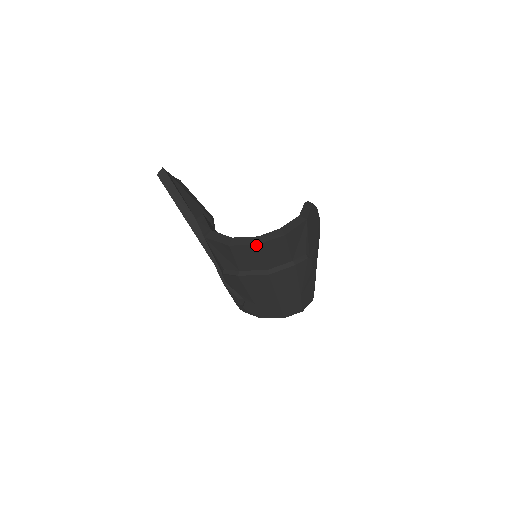
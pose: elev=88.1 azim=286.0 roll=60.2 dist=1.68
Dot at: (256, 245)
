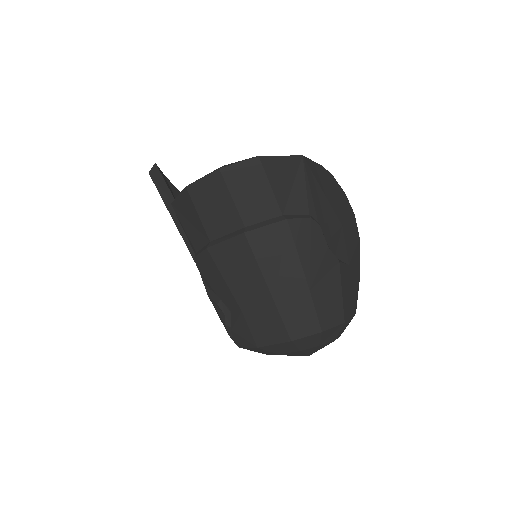
Dot at: (216, 173)
